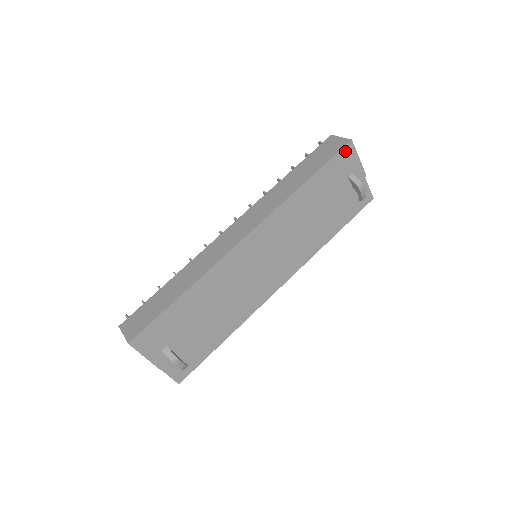
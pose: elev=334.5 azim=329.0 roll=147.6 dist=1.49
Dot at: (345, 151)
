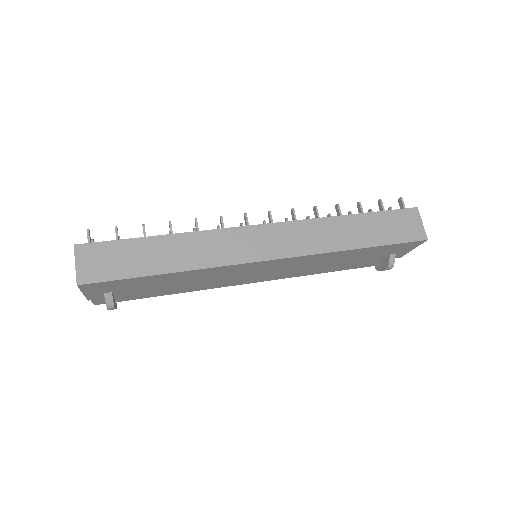
Dot at: (413, 243)
